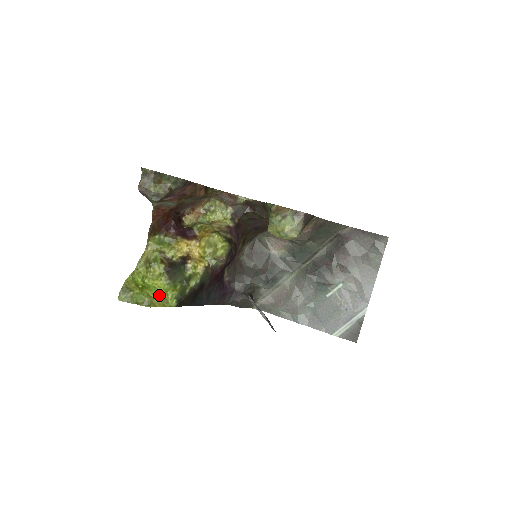
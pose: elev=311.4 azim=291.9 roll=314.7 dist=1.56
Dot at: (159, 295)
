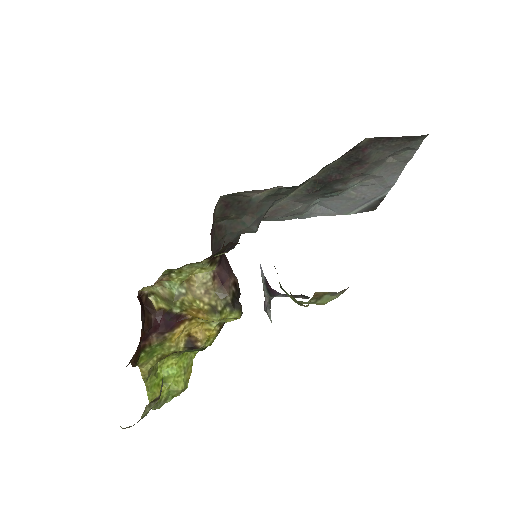
Dot at: (183, 369)
